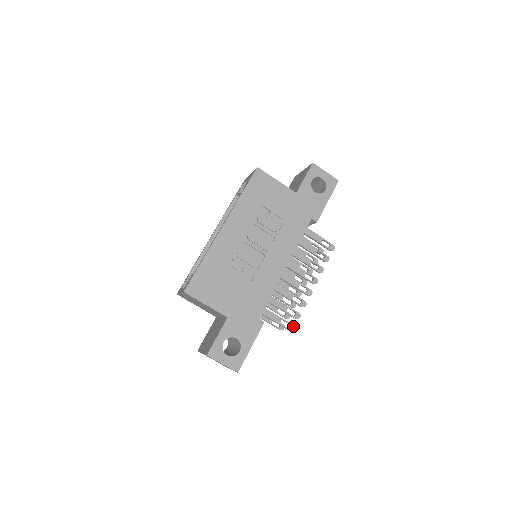
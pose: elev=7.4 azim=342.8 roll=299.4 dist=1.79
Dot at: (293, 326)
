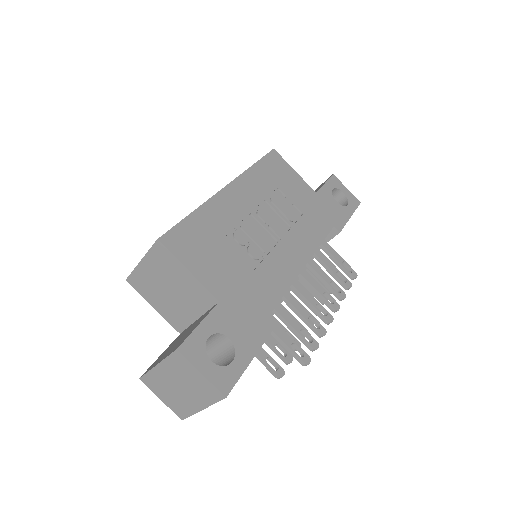
Dot at: (309, 357)
